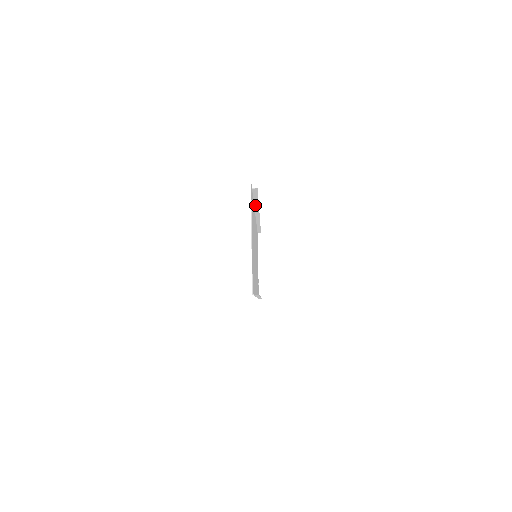
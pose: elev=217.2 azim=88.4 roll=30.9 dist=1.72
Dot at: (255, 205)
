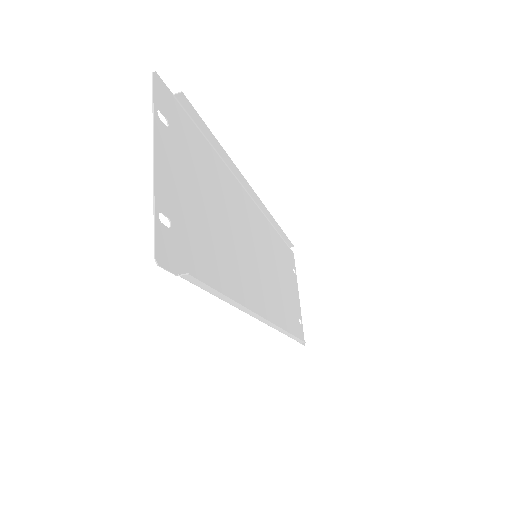
Dot at: (225, 161)
